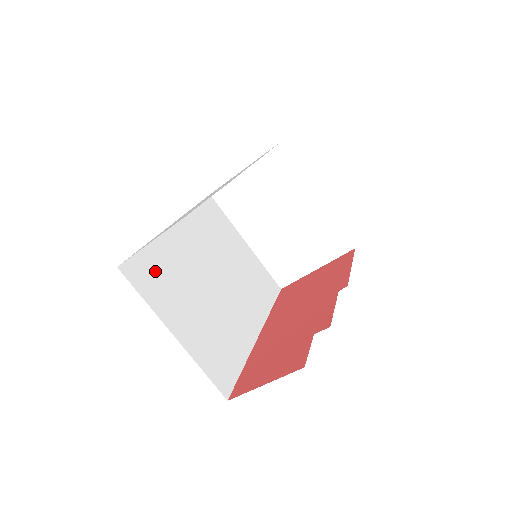
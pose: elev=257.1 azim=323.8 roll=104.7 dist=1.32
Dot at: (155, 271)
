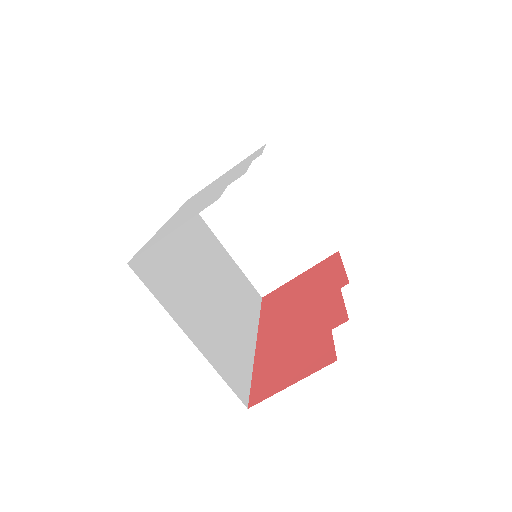
Dot at: (160, 271)
